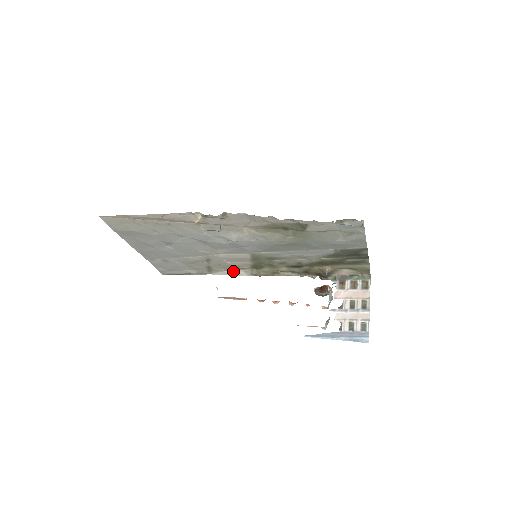
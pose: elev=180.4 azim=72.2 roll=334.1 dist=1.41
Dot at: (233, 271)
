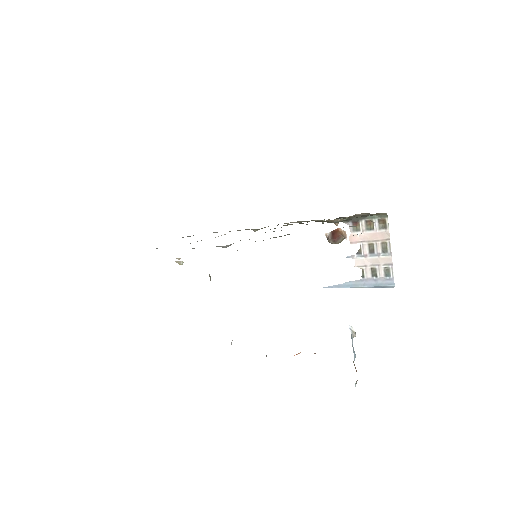
Dot at: occluded
